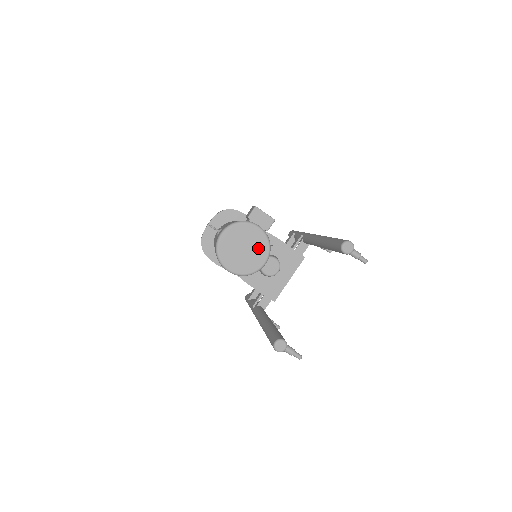
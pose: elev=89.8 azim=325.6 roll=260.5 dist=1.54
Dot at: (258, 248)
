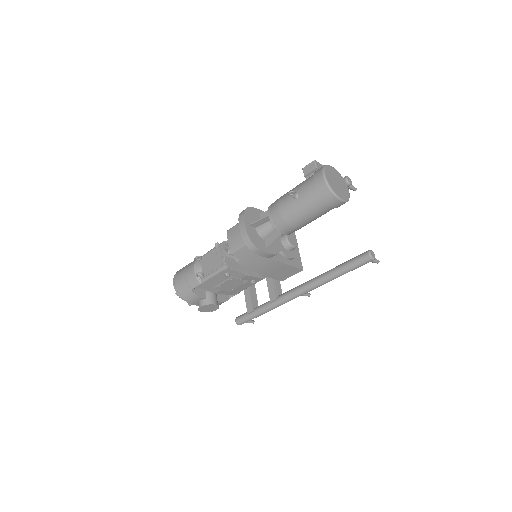
Dot at: (341, 180)
